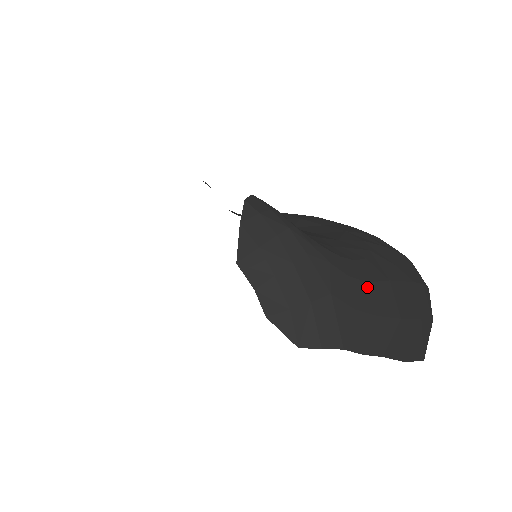
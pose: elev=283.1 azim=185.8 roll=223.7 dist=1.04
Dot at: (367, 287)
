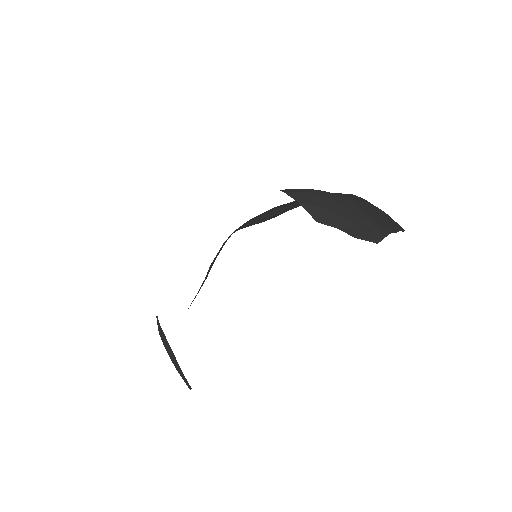
Dot at: (366, 204)
